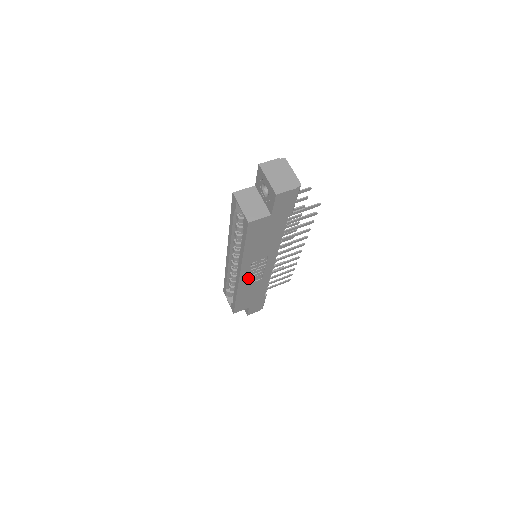
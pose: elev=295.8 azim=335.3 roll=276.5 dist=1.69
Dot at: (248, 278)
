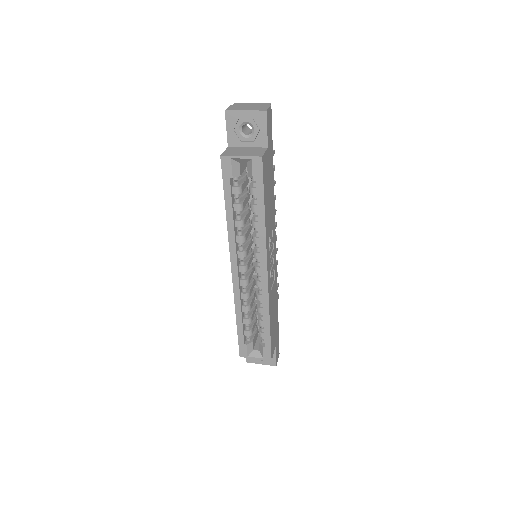
Dot at: occluded
